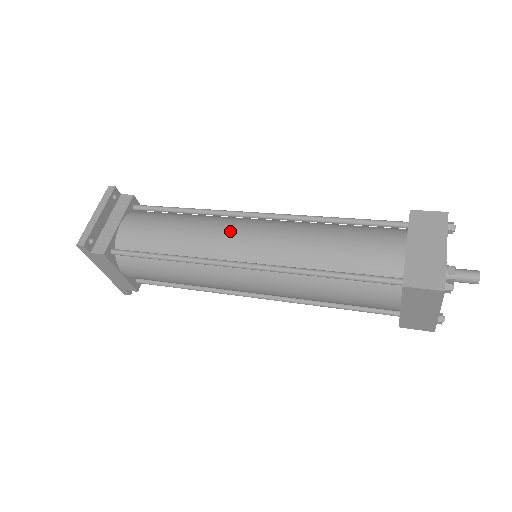
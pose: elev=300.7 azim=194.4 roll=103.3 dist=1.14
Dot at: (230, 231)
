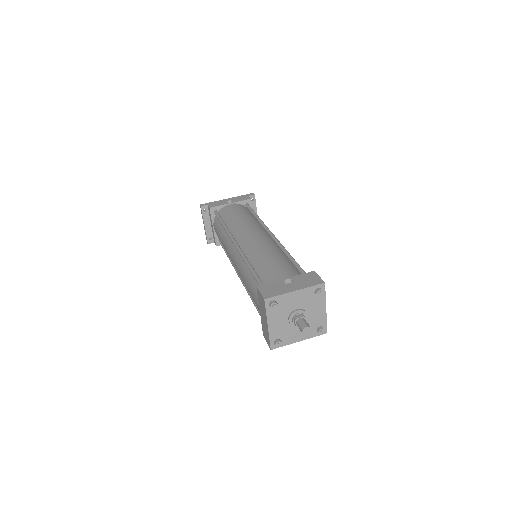
Dot at: (230, 256)
